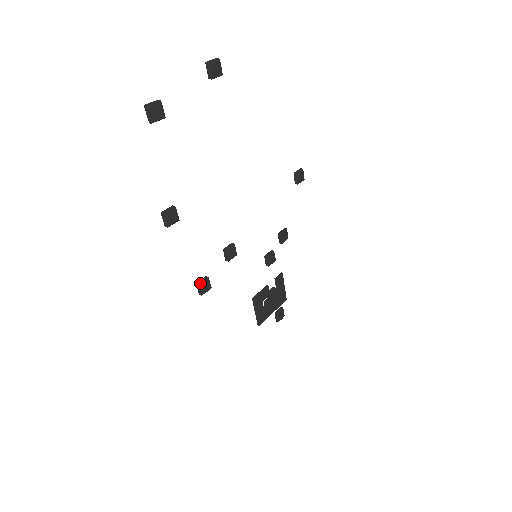
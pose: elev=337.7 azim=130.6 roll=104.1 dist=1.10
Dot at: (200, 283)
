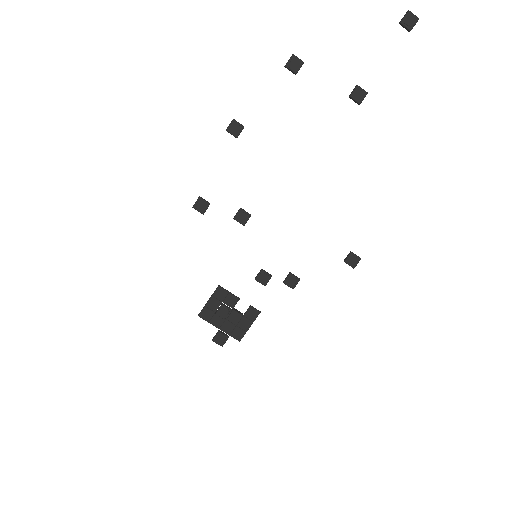
Dot at: (202, 198)
